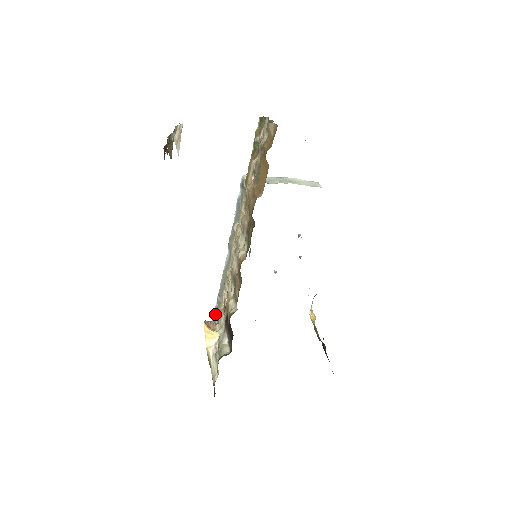
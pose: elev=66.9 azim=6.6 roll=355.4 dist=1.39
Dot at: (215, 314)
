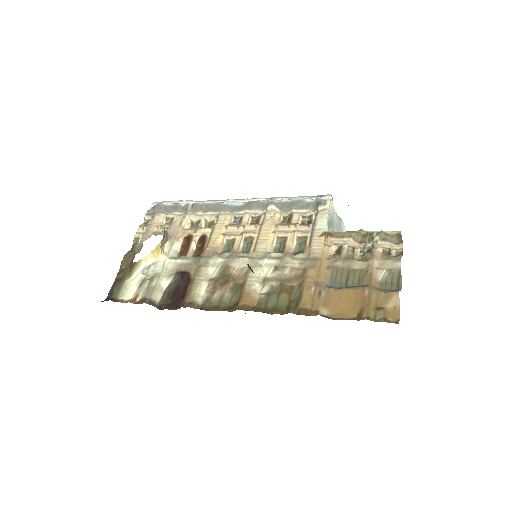
Dot at: (172, 207)
